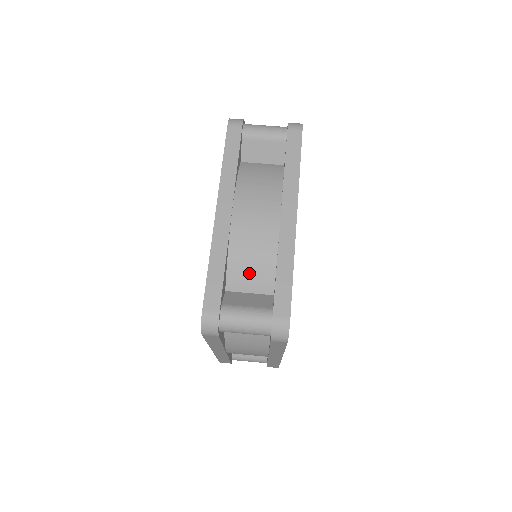
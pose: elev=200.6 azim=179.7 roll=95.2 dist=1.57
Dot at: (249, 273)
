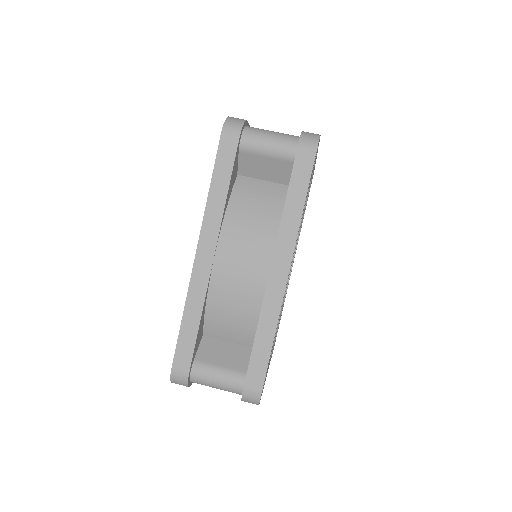
Dot at: (228, 325)
